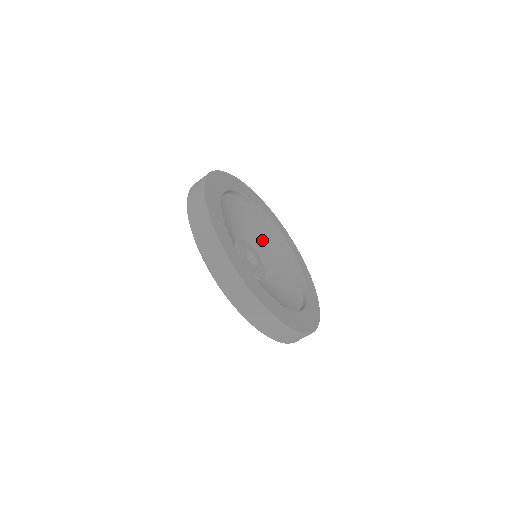
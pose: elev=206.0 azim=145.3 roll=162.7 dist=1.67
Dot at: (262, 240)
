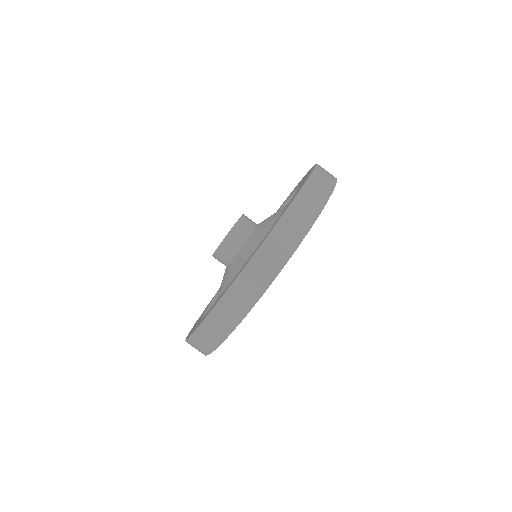
Dot at: occluded
